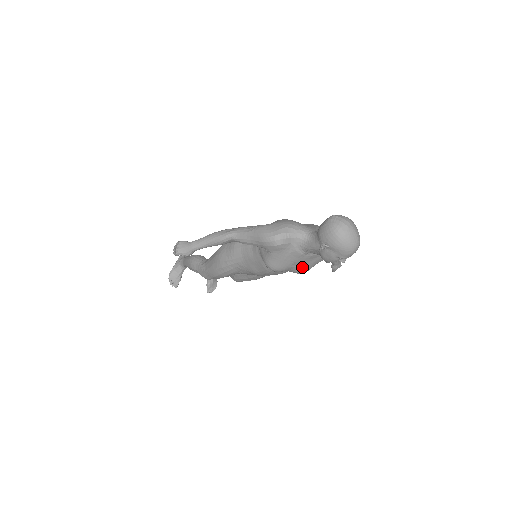
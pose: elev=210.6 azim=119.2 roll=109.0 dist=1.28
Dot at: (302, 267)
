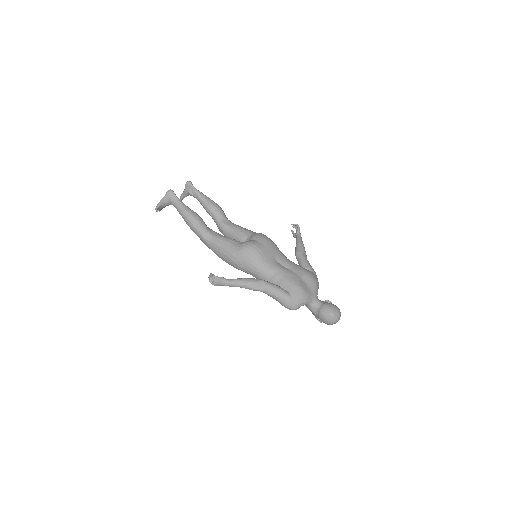
Dot at: occluded
